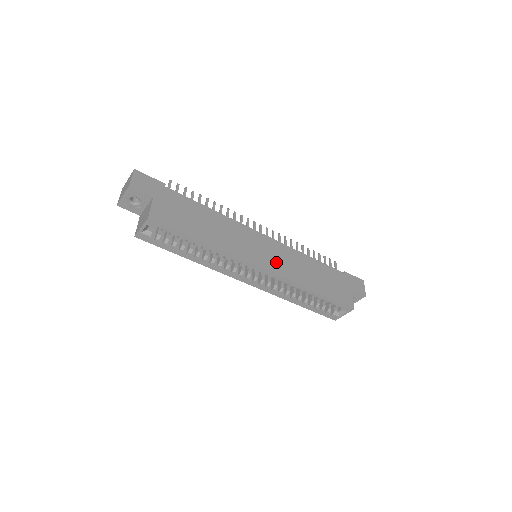
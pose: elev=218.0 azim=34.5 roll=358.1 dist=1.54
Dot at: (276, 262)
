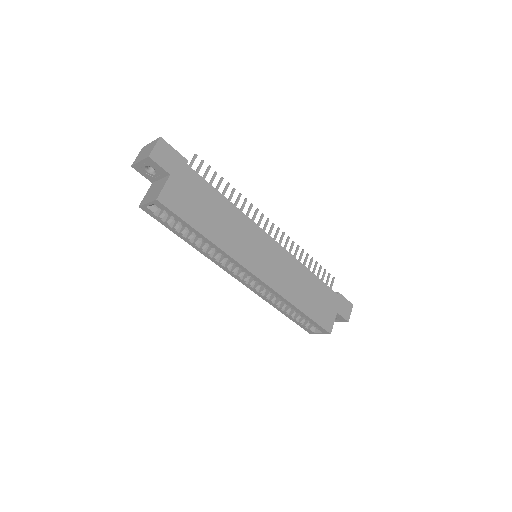
Dot at: (273, 271)
